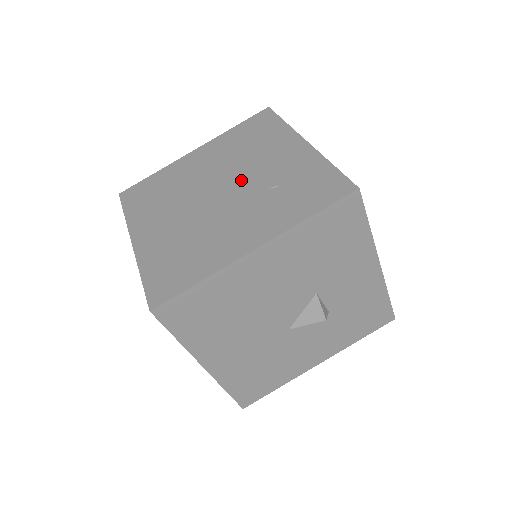
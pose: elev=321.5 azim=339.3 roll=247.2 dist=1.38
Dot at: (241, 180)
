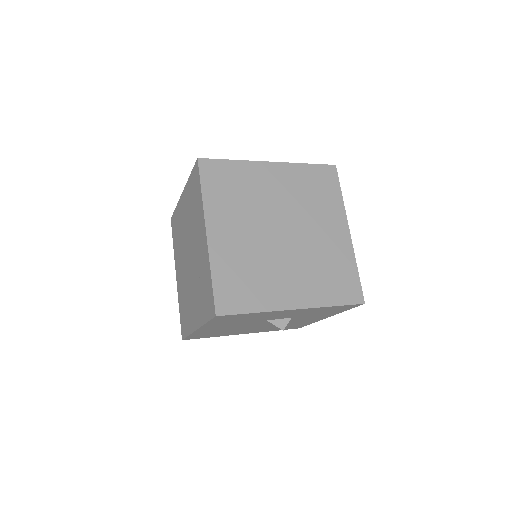
Dot at: (192, 255)
